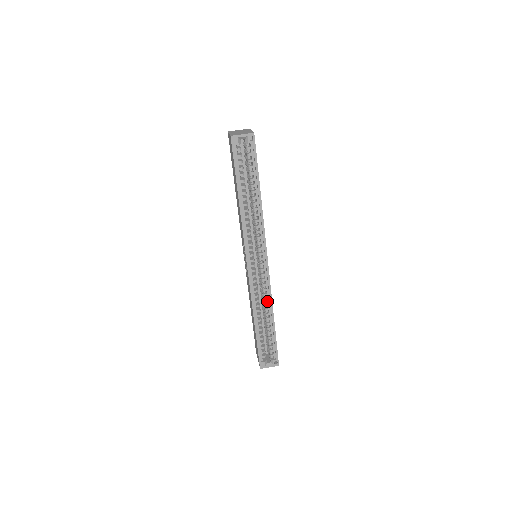
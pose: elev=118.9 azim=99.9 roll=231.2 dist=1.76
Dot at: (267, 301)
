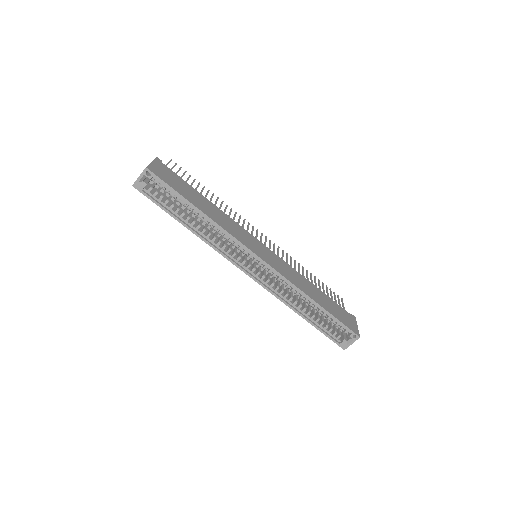
Dot at: occluded
